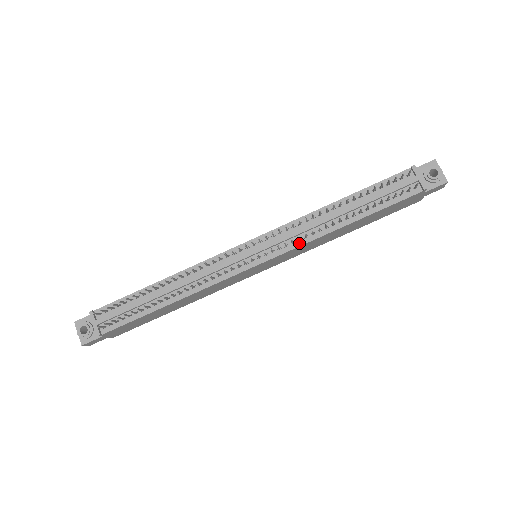
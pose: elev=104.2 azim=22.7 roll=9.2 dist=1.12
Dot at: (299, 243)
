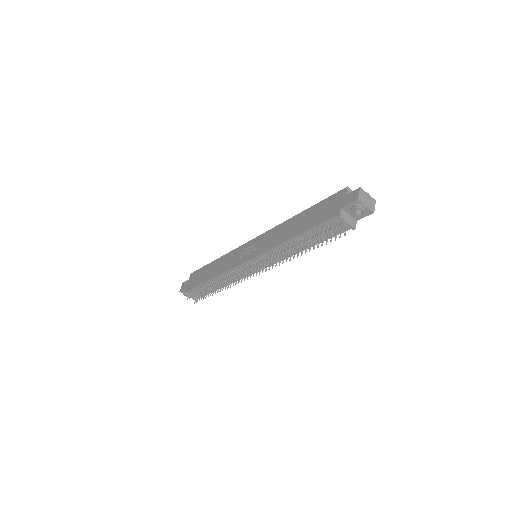
Dot at: (279, 260)
